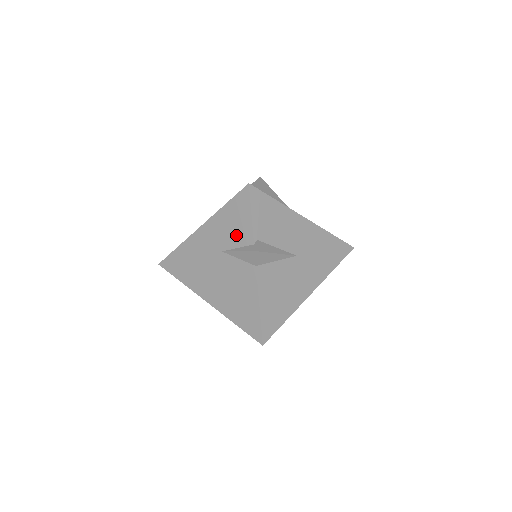
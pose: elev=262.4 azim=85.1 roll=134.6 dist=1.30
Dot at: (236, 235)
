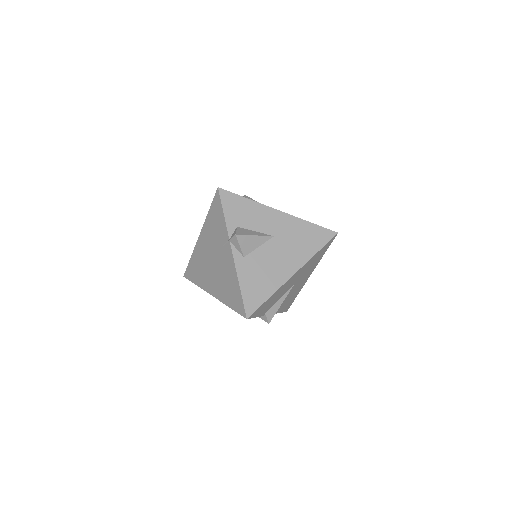
Dot at: occluded
